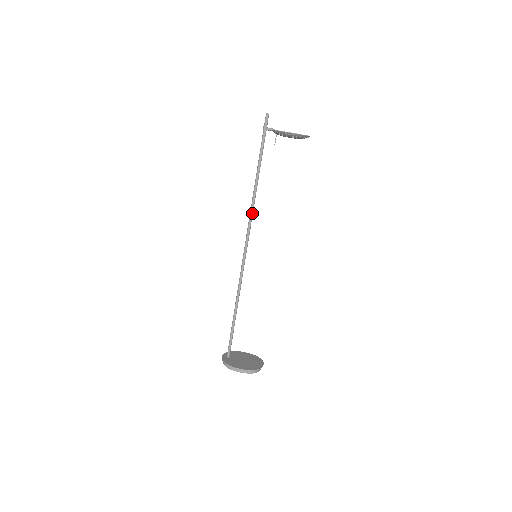
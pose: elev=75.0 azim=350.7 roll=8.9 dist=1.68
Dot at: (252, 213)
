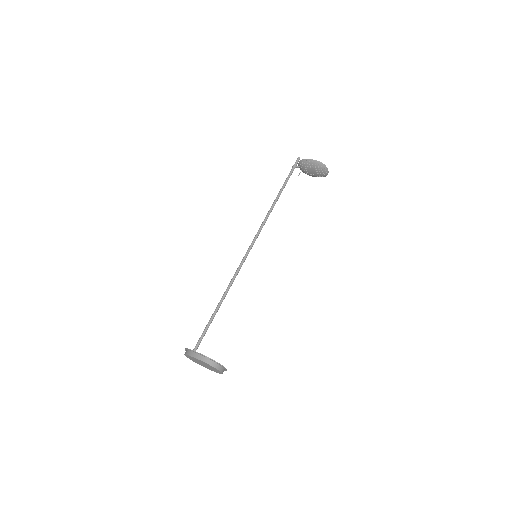
Dot at: (265, 222)
